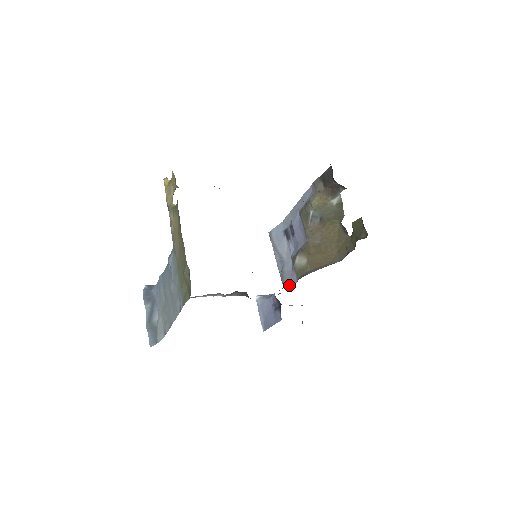
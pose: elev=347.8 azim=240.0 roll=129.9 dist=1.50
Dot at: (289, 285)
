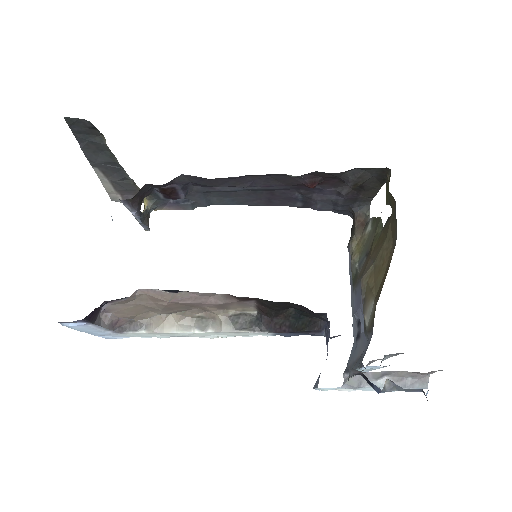
Dot at: occluded
